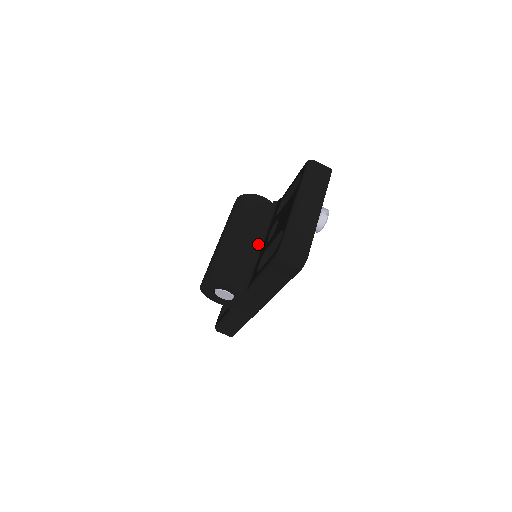
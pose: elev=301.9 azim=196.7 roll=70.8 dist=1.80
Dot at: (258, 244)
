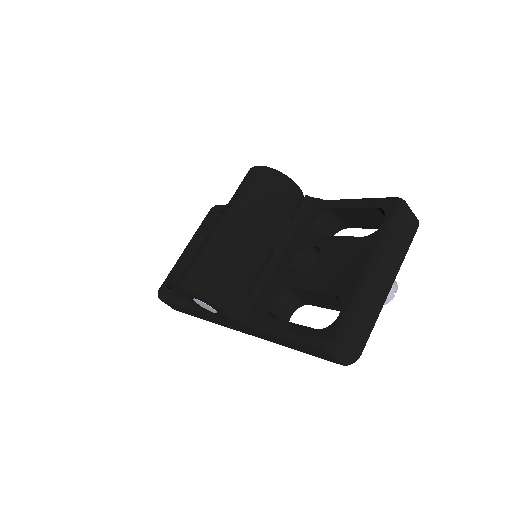
Dot at: (272, 255)
